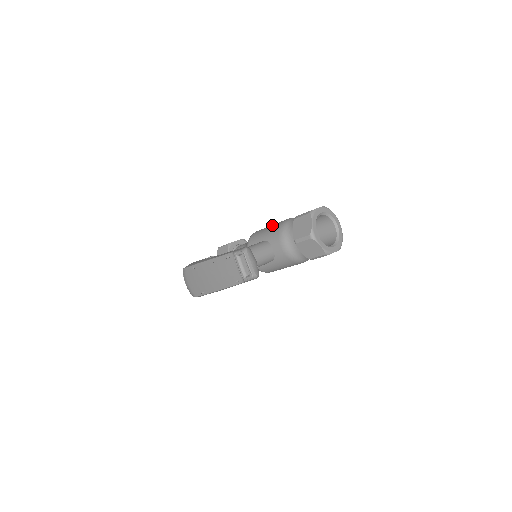
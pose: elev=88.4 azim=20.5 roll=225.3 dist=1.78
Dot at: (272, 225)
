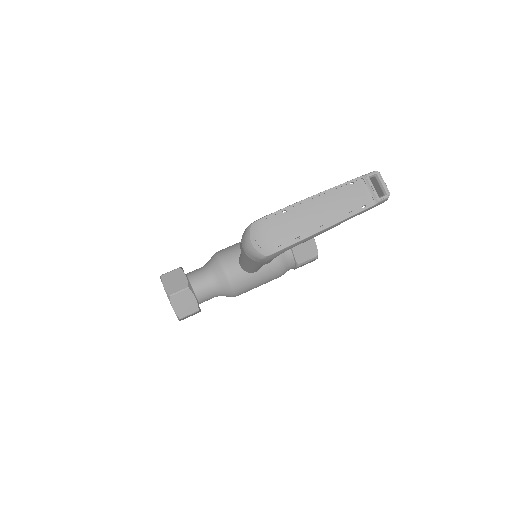
Dot at: occluded
